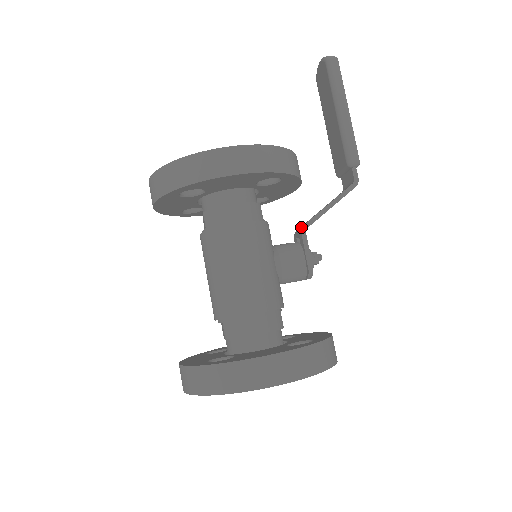
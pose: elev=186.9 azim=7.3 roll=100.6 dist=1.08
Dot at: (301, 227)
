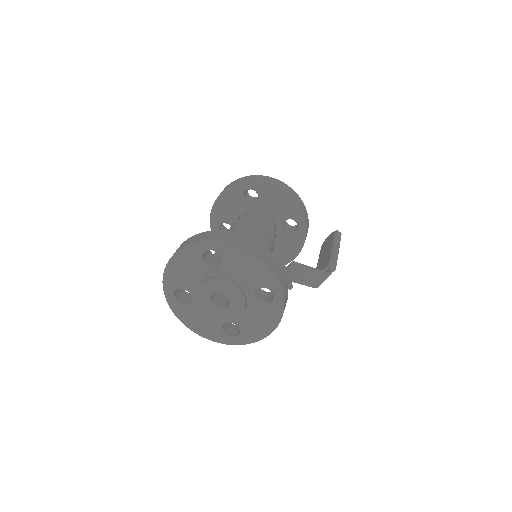
Dot at: occluded
